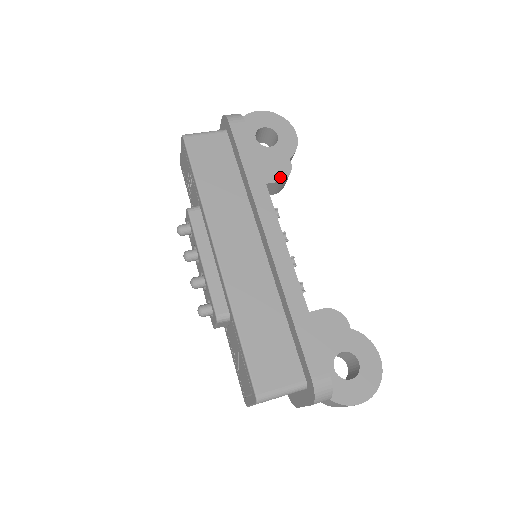
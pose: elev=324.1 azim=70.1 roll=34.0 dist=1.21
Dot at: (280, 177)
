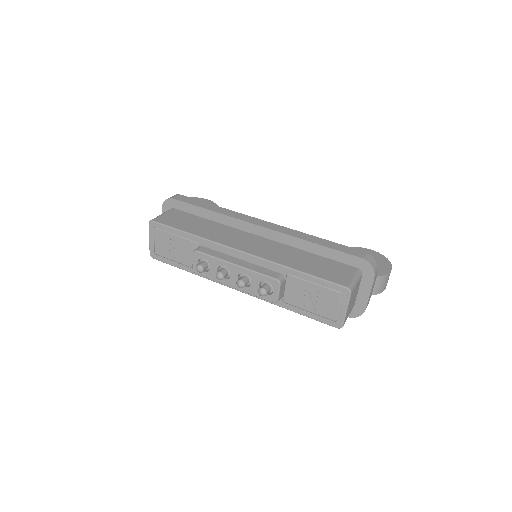
Dot at: occluded
